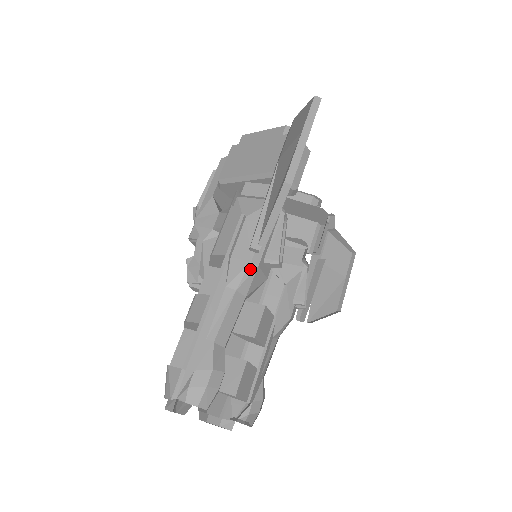
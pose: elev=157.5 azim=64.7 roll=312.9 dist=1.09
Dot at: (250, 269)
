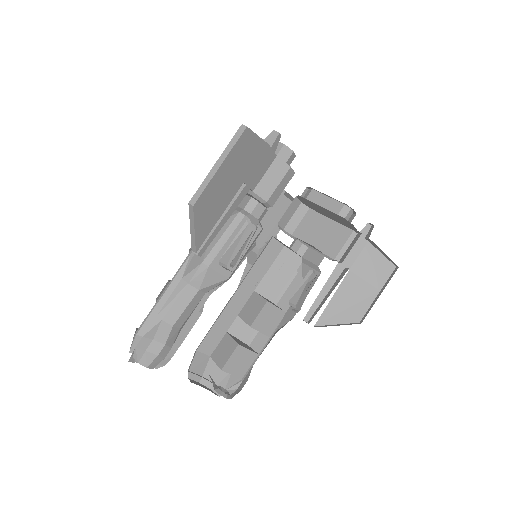
Dot at: (201, 268)
